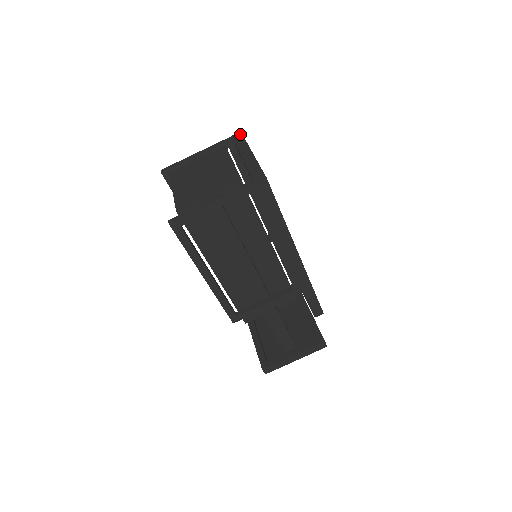
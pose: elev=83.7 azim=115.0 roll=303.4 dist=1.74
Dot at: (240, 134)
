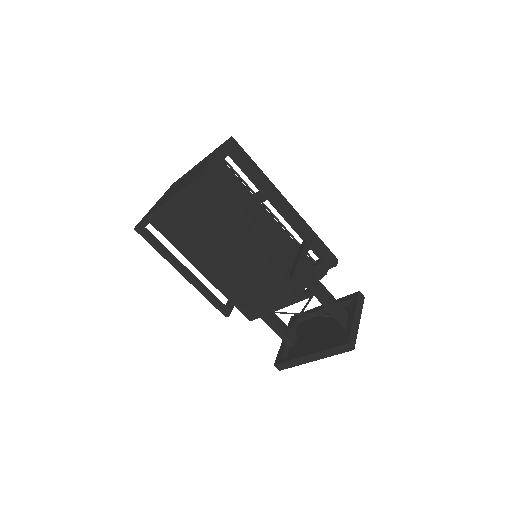
Dot at: occluded
